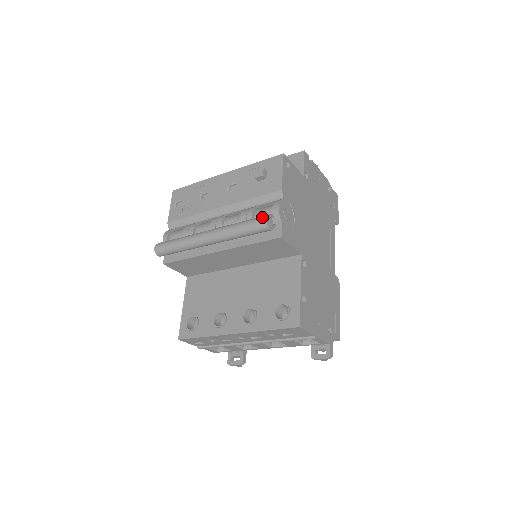
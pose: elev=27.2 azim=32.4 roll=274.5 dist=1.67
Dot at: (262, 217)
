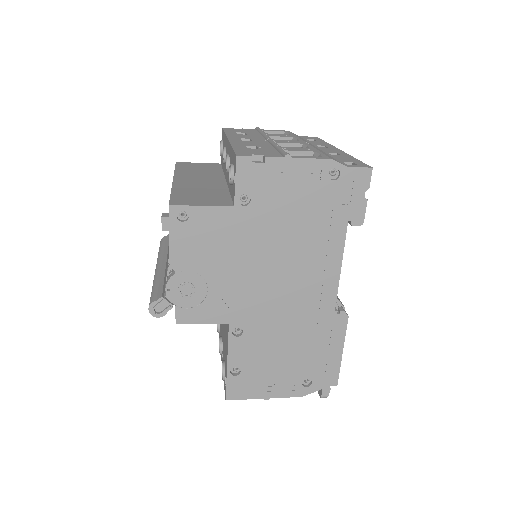
Dot at: occluded
